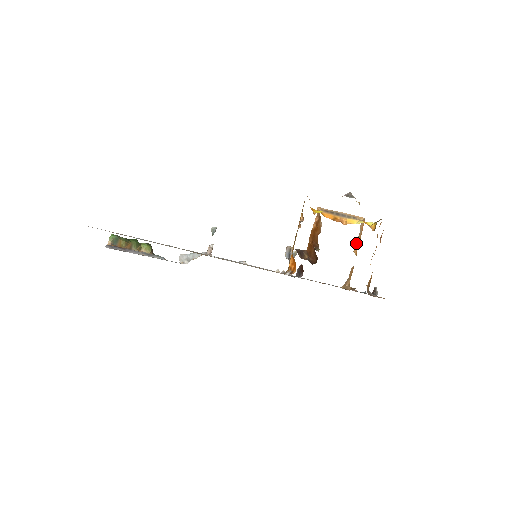
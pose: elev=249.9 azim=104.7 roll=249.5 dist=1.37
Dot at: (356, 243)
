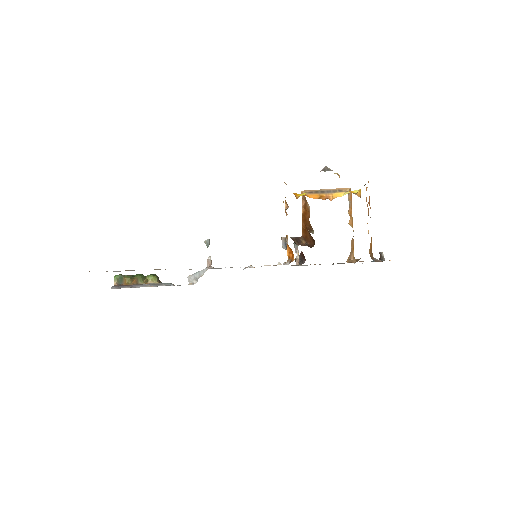
Dot at: (349, 215)
